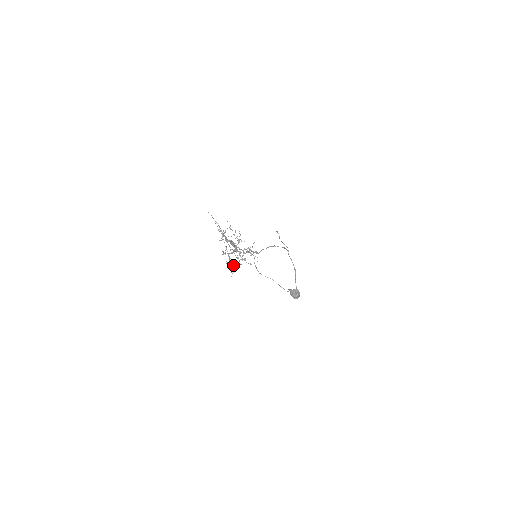
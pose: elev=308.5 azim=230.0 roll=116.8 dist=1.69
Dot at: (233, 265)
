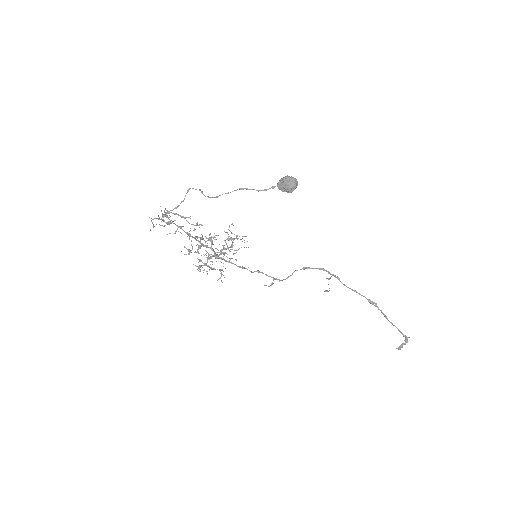
Dot at: occluded
